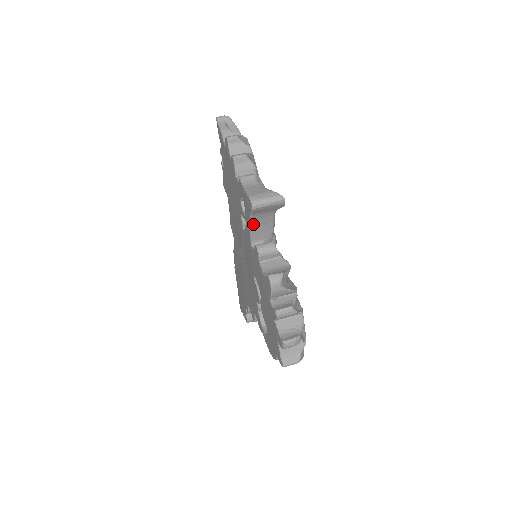
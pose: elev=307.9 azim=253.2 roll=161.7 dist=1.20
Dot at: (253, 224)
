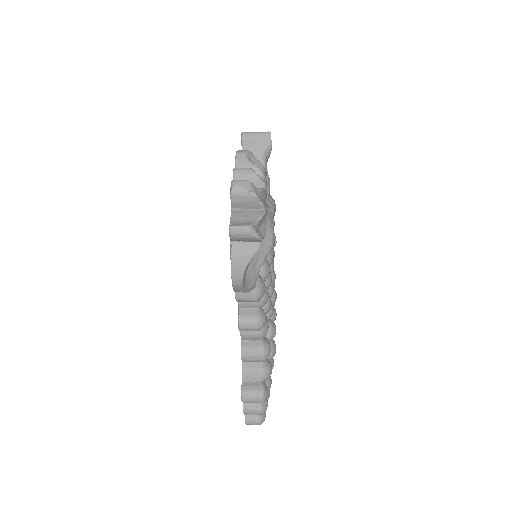
Dot at: occluded
